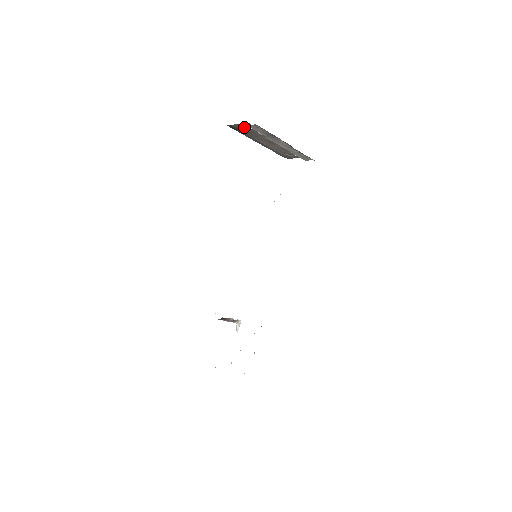
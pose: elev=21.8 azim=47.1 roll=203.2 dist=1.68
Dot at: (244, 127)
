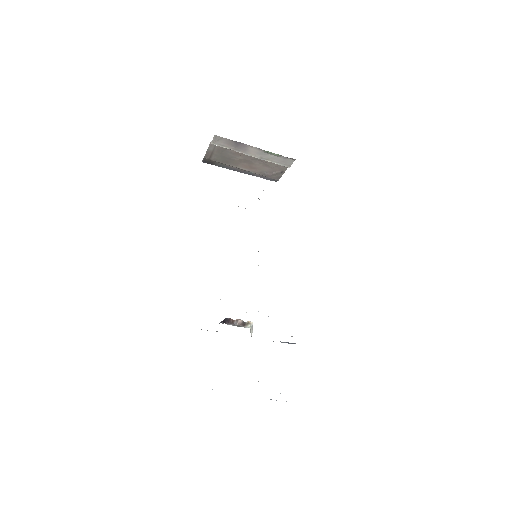
Dot at: (214, 153)
